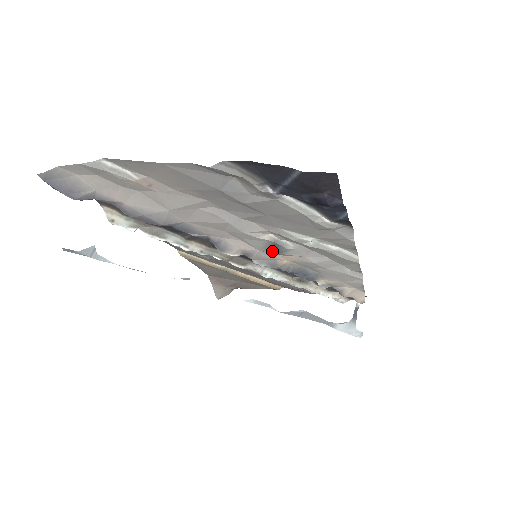
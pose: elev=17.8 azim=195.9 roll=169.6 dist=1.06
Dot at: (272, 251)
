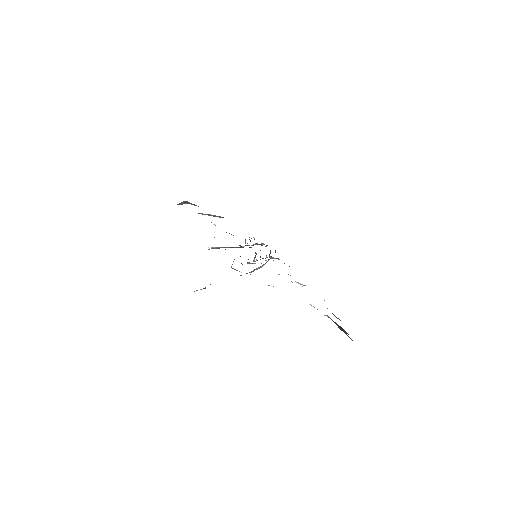
Dot at: occluded
